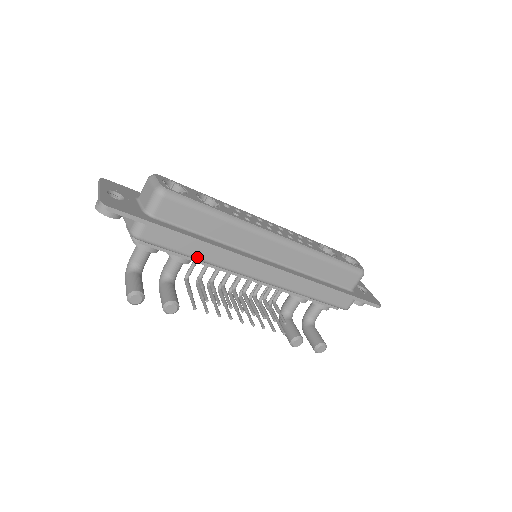
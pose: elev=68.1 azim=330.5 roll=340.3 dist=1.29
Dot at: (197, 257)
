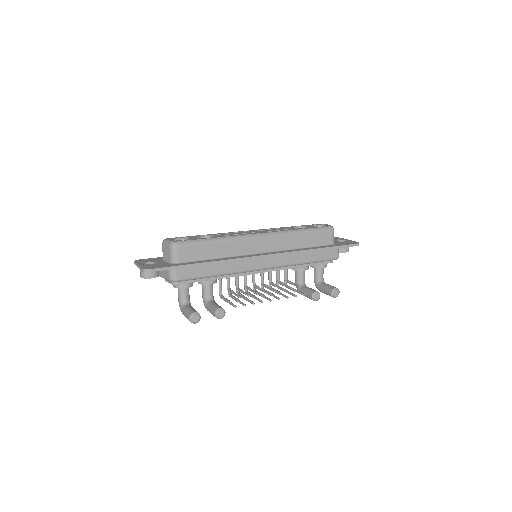
Dot at: (218, 274)
